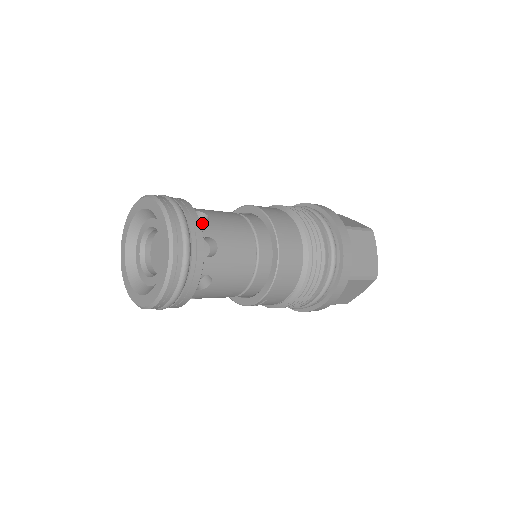
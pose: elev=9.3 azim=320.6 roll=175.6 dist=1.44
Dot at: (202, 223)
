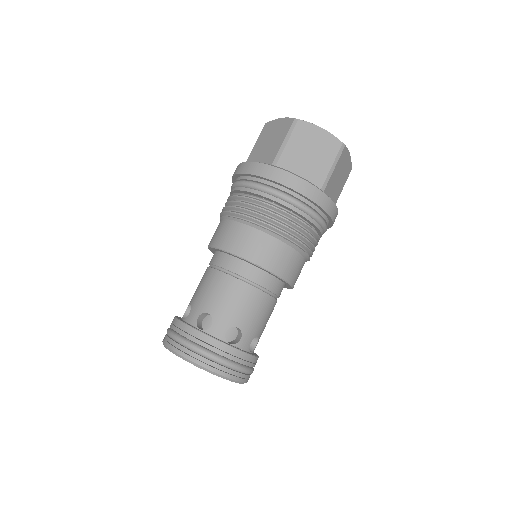
Dot at: (241, 342)
